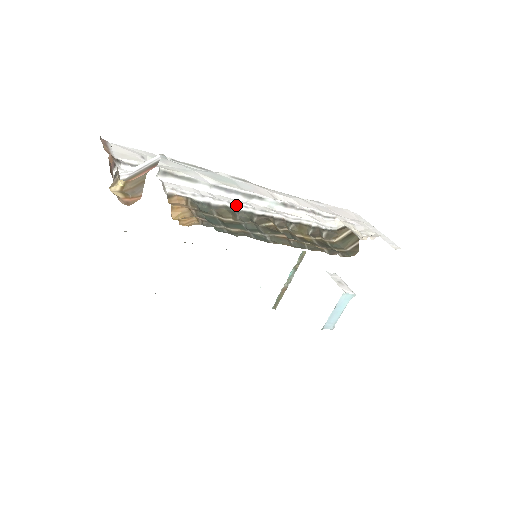
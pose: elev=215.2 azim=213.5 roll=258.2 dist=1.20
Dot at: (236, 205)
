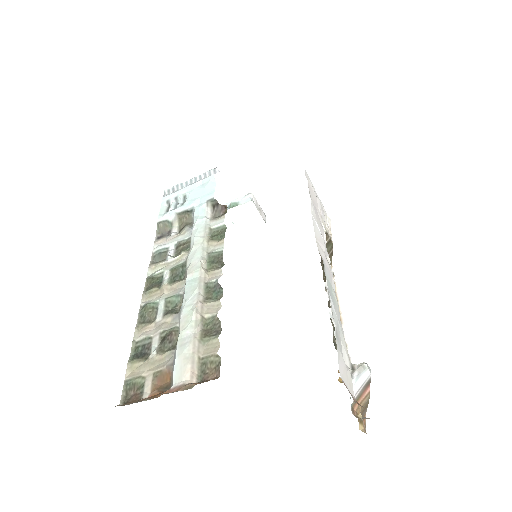
Dot at: occluded
